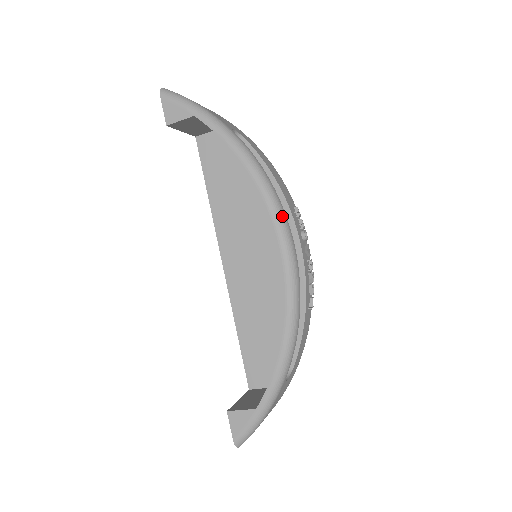
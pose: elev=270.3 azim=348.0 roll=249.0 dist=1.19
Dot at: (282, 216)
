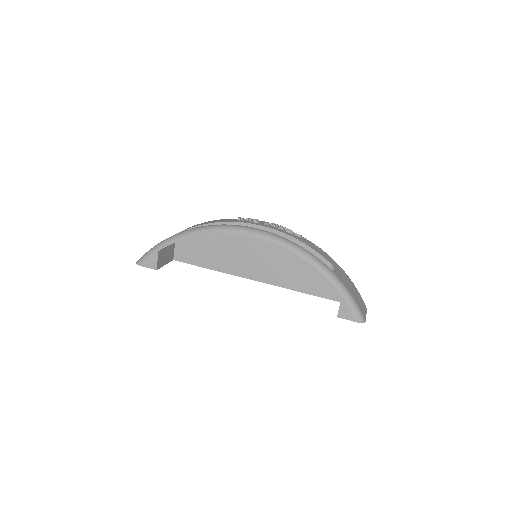
Dot at: (234, 227)
